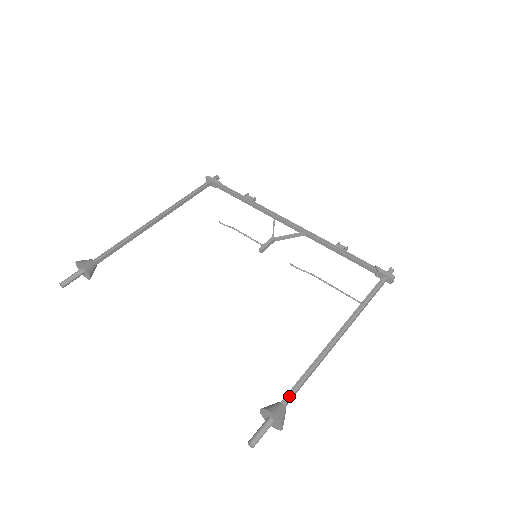
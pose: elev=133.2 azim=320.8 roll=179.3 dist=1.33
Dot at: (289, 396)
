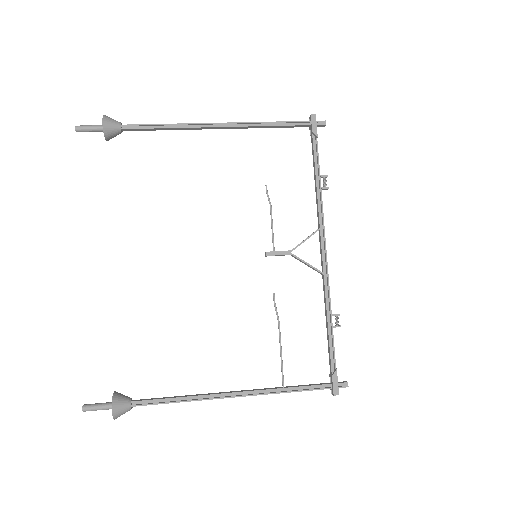
Dot at: (144, 402)
